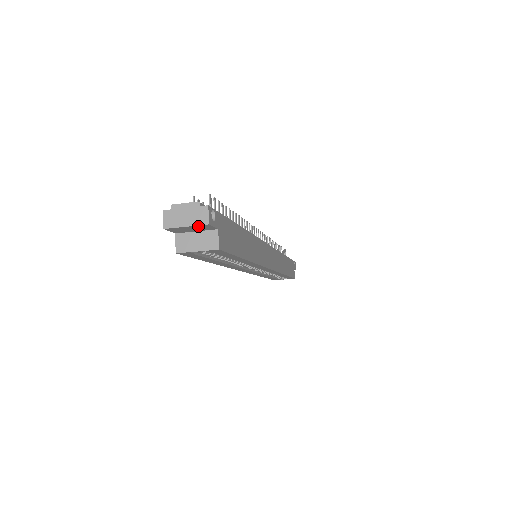
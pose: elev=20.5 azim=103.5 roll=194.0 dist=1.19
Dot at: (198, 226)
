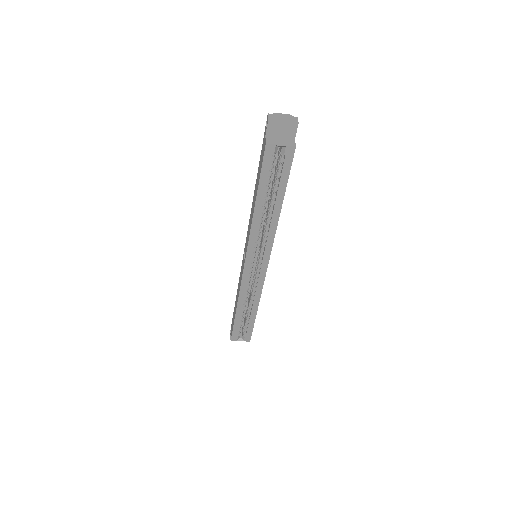
Dot at: (290, 125)
